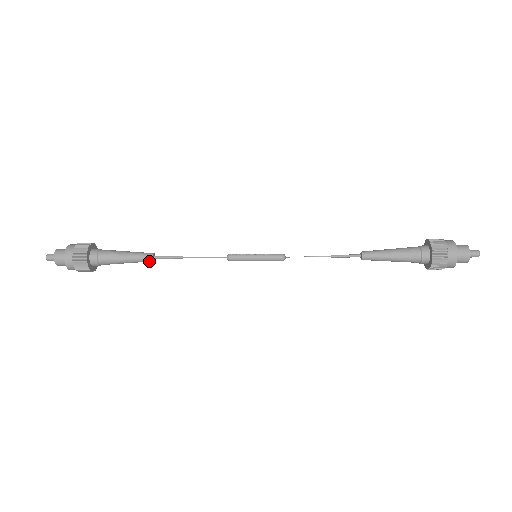
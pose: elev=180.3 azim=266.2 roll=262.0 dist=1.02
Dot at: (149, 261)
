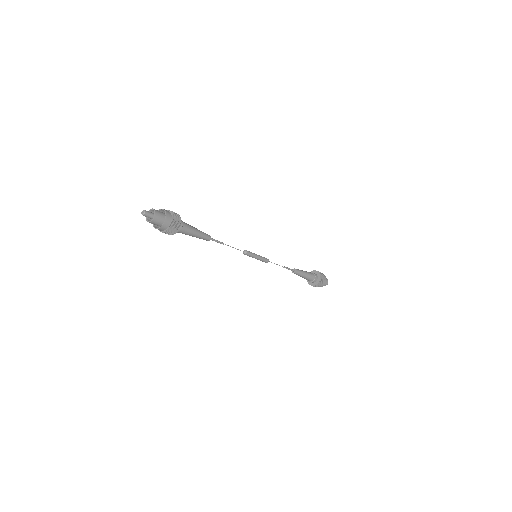
Dot at: (208, 238)
